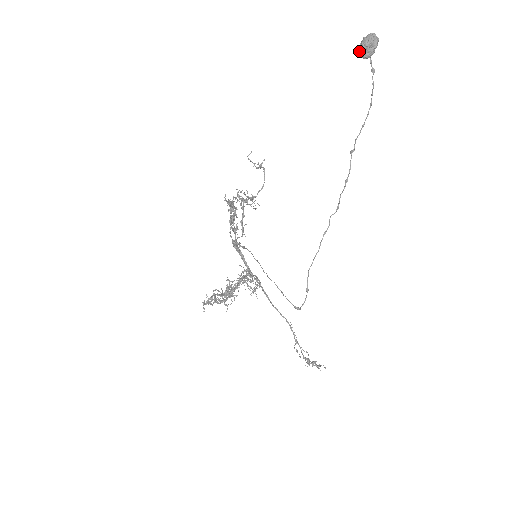
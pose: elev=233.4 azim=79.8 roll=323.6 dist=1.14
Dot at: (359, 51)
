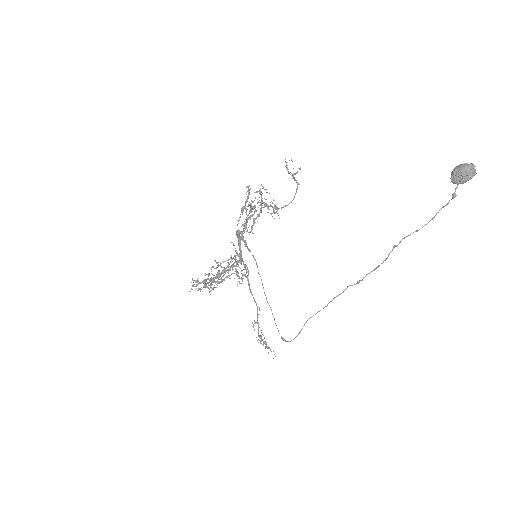
Dot at: (452, 174)
